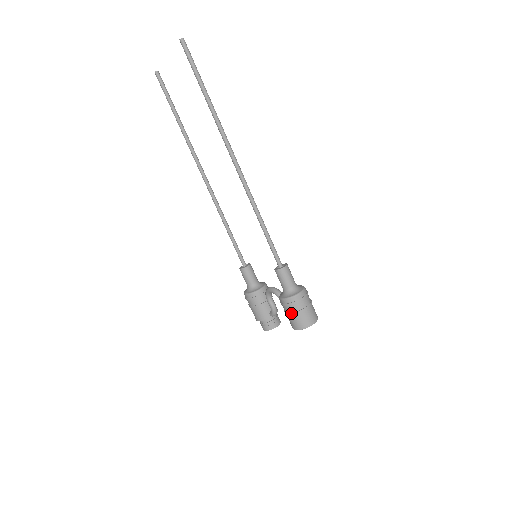
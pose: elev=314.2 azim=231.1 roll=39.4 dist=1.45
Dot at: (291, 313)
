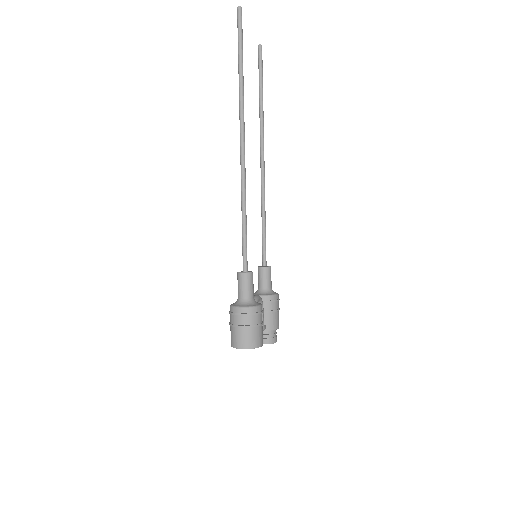
Dot at: (229, 323)
